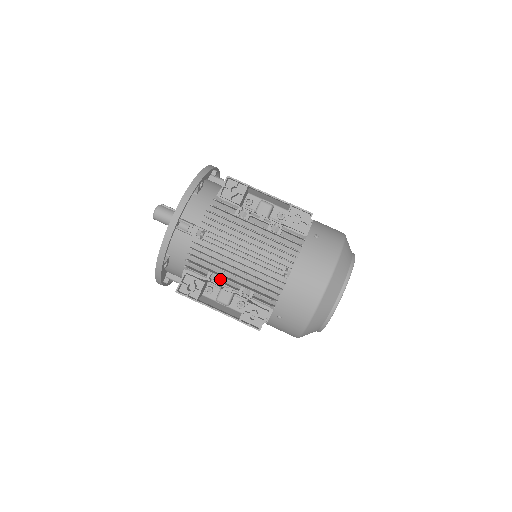
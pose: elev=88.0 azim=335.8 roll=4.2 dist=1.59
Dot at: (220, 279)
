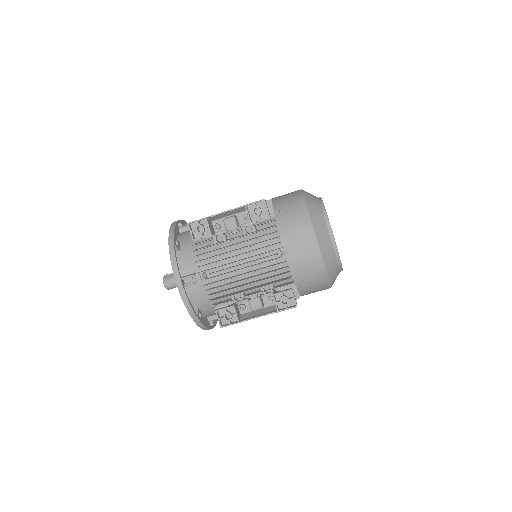
Dot at: (242, 294)
